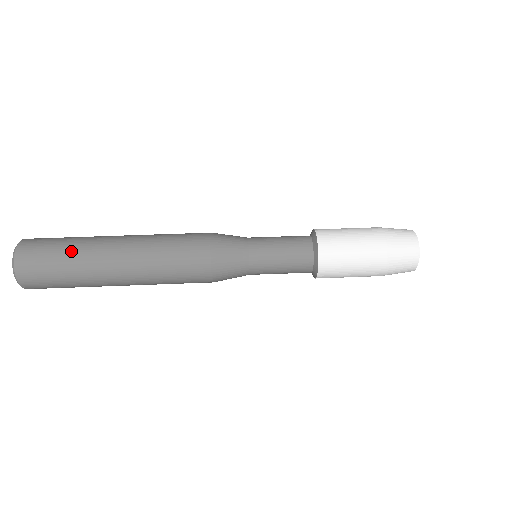
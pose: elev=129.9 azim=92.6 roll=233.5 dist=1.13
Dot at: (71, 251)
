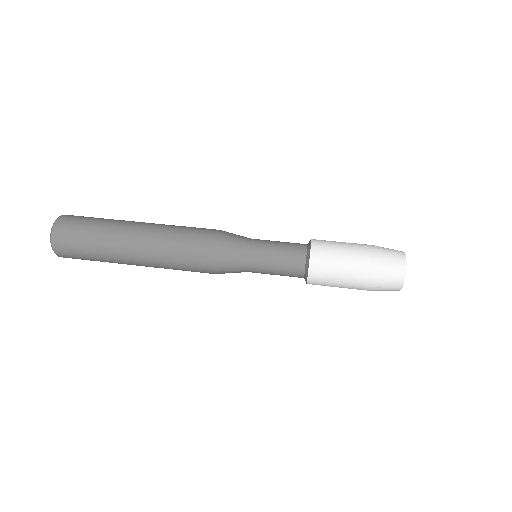
Dot at: (100, 225)
